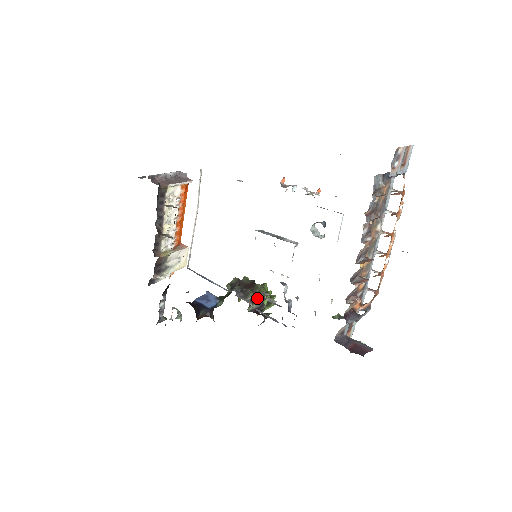
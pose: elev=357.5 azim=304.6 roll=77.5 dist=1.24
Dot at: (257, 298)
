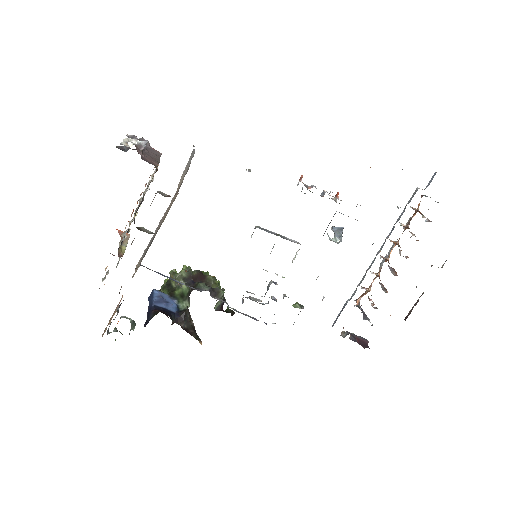
Dot at: occluded
